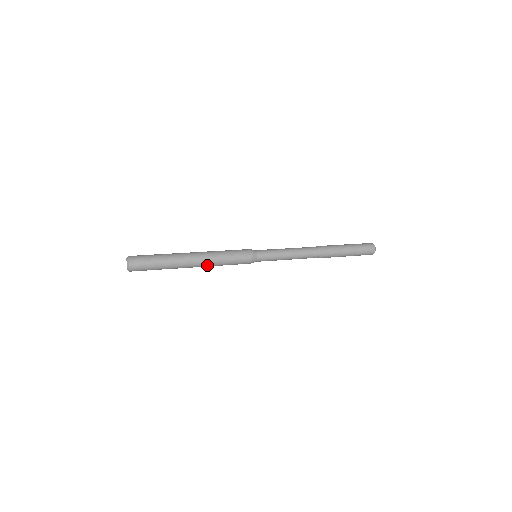
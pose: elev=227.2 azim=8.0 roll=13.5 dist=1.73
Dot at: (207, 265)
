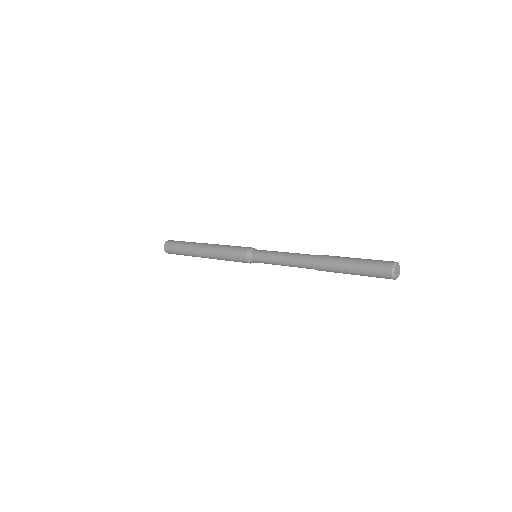
Dot at: (211, 252)
